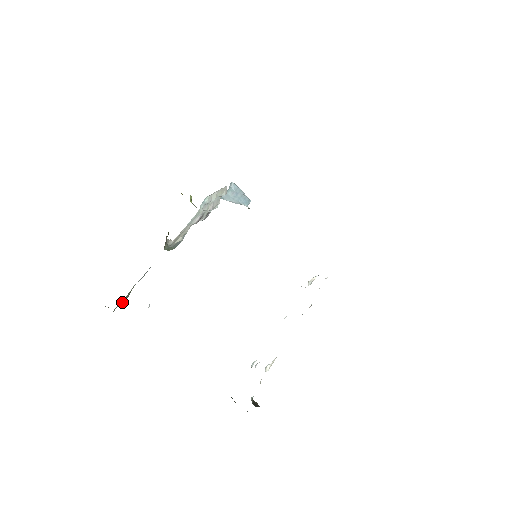
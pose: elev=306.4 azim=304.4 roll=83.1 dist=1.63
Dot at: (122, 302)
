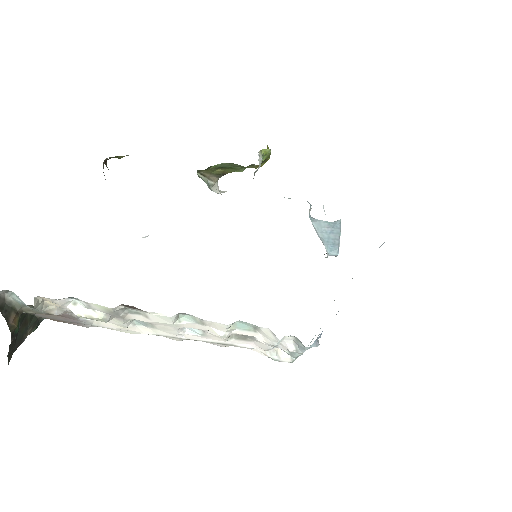
Dot at: occluded
